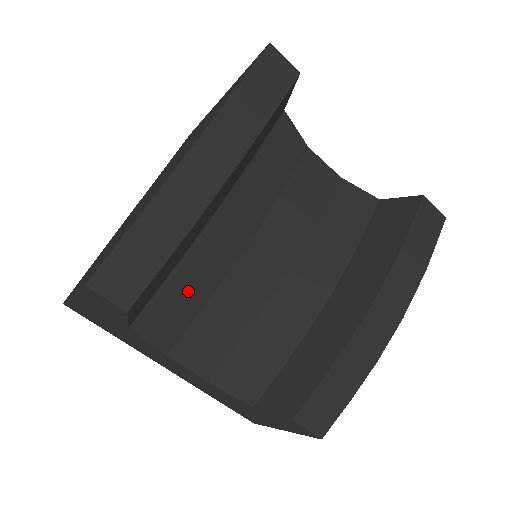
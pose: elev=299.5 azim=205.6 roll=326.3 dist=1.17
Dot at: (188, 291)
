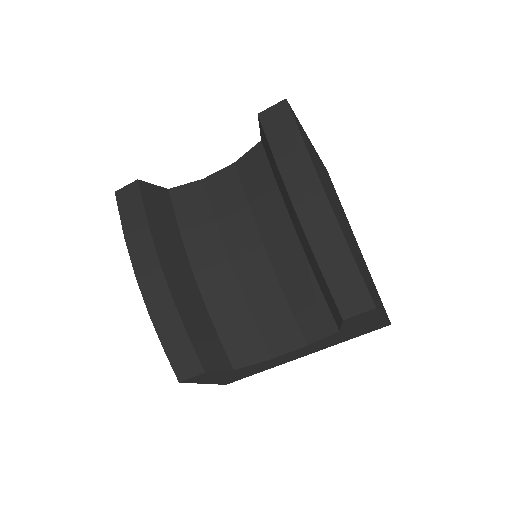
Dot at: (235, 323)
